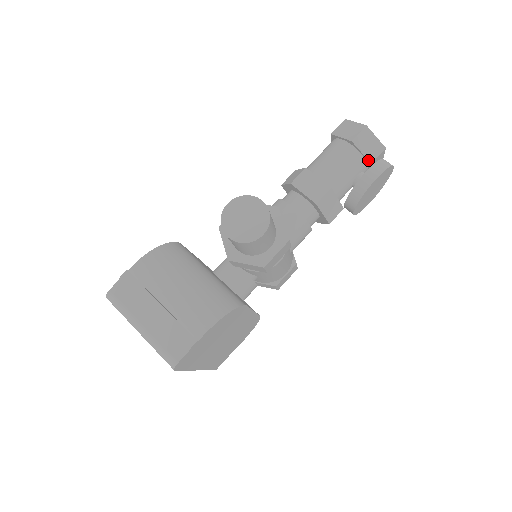
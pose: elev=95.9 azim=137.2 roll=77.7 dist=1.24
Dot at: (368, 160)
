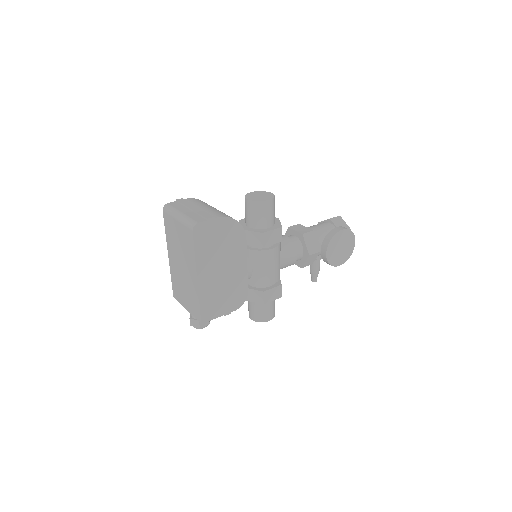
Dot at: occluded
